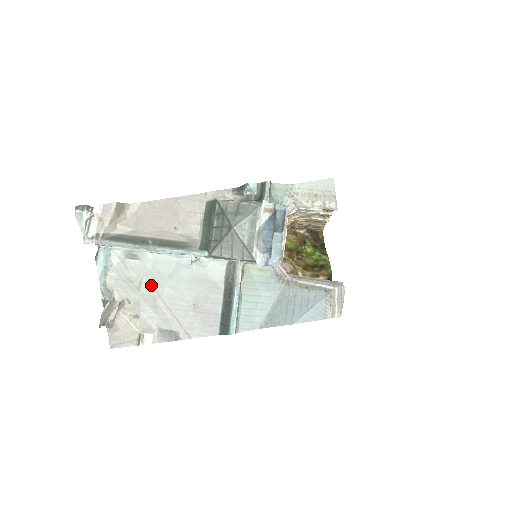
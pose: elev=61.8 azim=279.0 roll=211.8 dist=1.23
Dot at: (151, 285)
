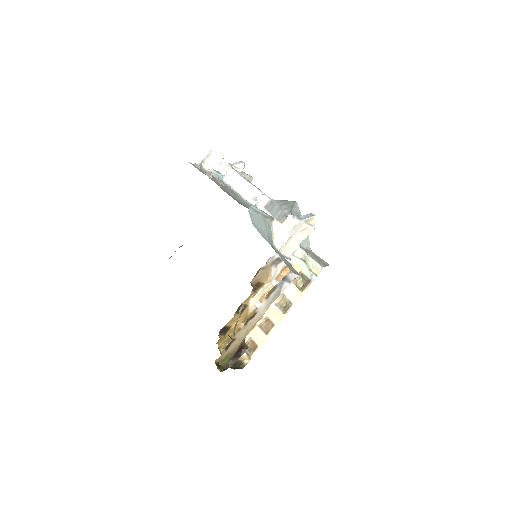
Dot at: (226, 188)
